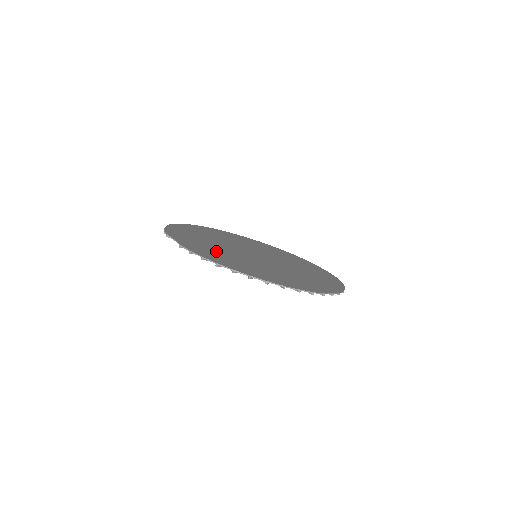
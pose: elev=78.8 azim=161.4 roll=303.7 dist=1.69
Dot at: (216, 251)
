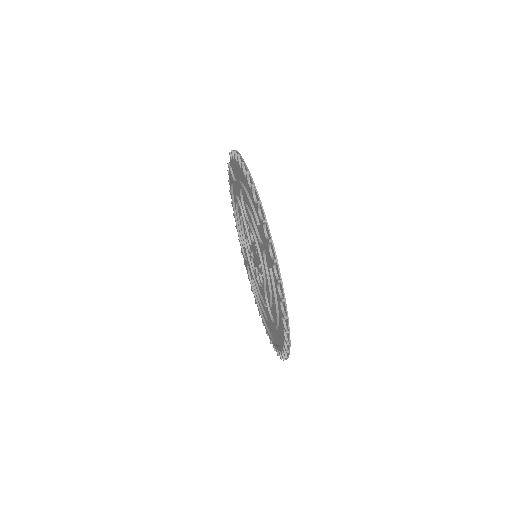
Dot at: occluded
